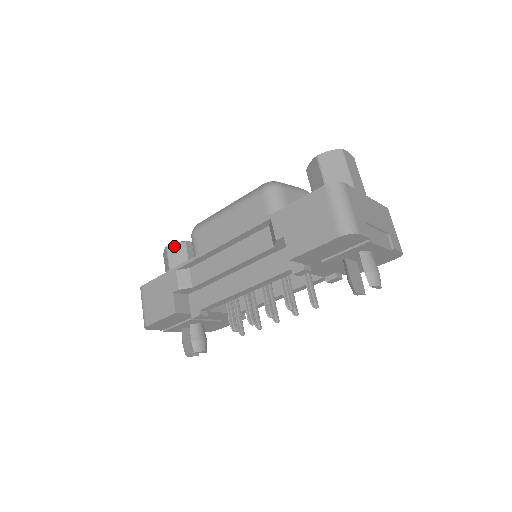
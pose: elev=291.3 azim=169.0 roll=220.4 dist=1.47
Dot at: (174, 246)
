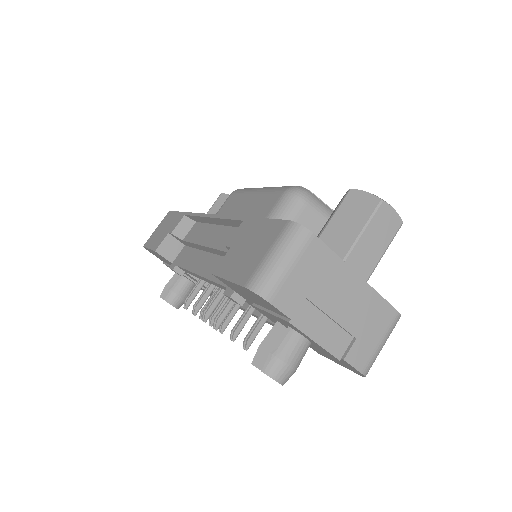
Dot at: (226, 197)
